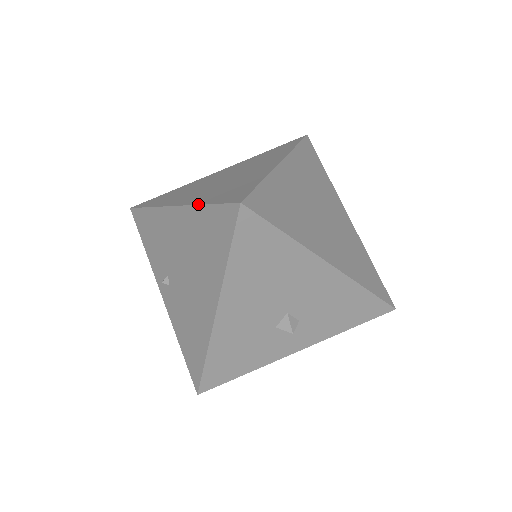
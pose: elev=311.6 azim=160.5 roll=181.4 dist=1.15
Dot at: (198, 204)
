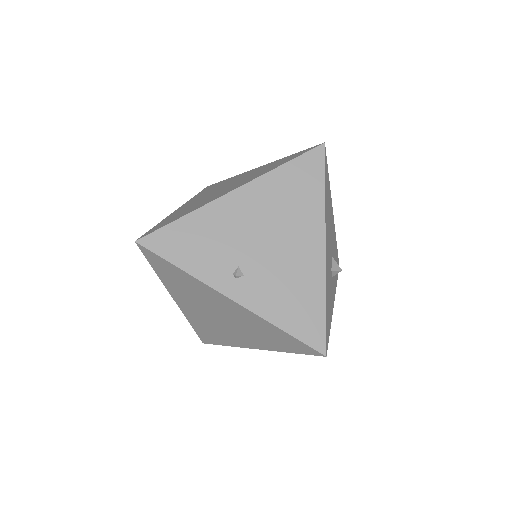
Dot at: (272, 169)
